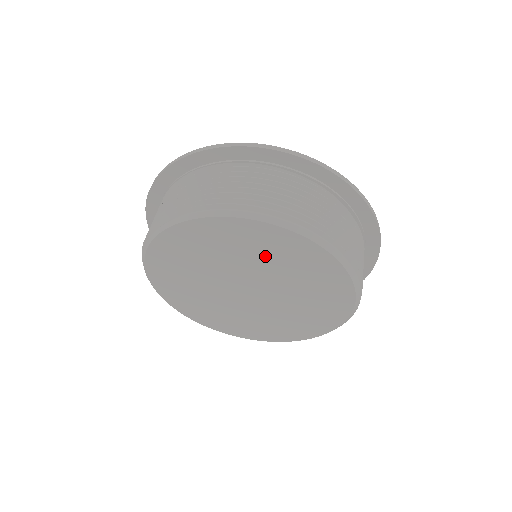
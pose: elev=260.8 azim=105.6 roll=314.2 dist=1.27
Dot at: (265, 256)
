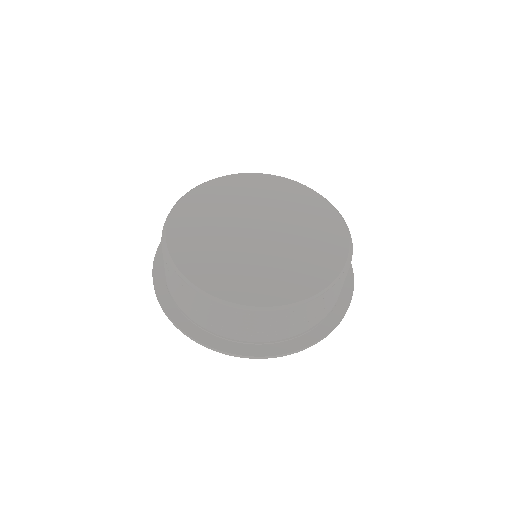
Dot at: (233, 199)
